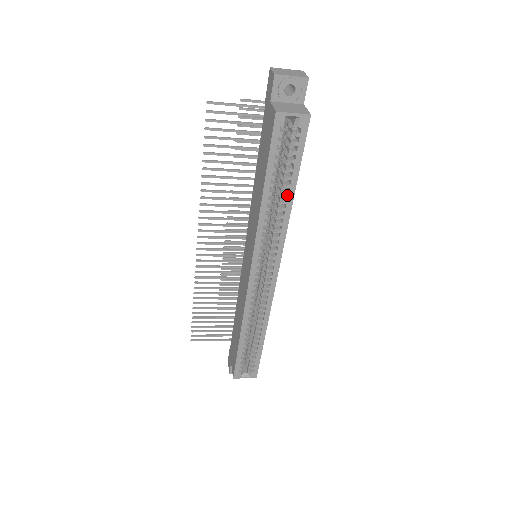
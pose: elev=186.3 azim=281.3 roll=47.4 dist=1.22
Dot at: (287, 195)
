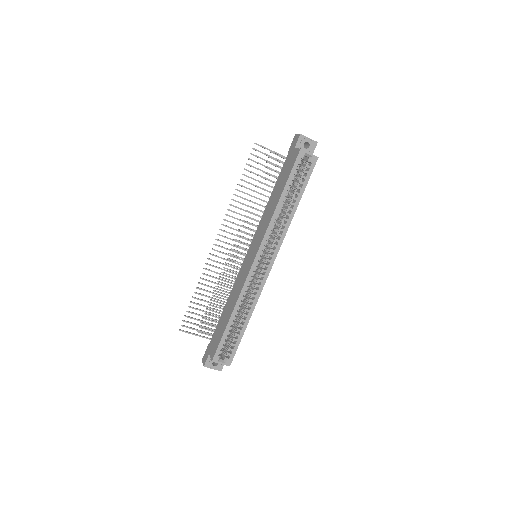
Dot at: (294, 205)
